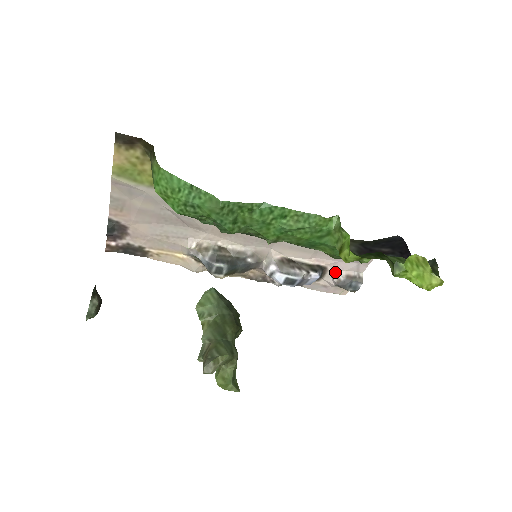
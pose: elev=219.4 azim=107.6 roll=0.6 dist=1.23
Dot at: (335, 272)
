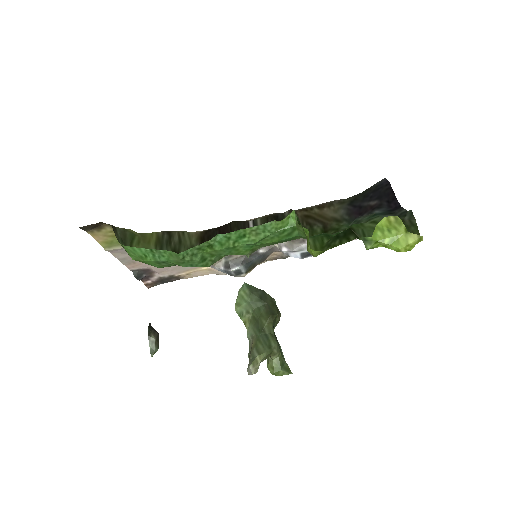
Dot at: occluded
